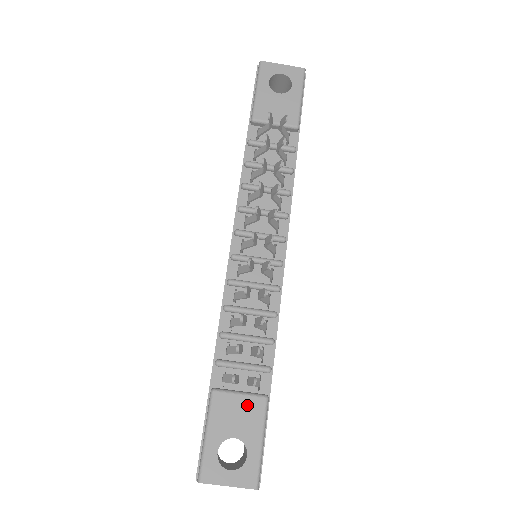
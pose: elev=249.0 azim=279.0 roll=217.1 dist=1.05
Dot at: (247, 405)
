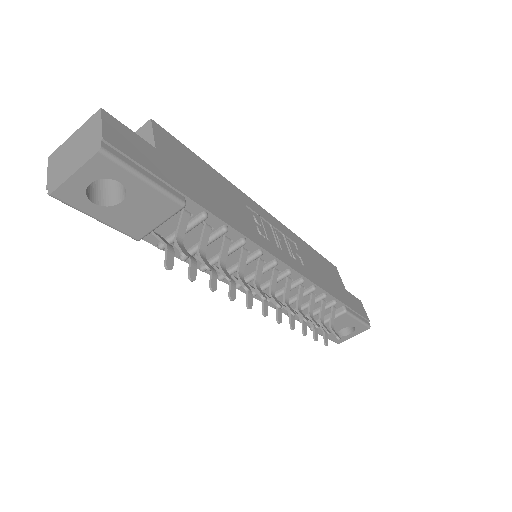
Dot at: (337, 321)
